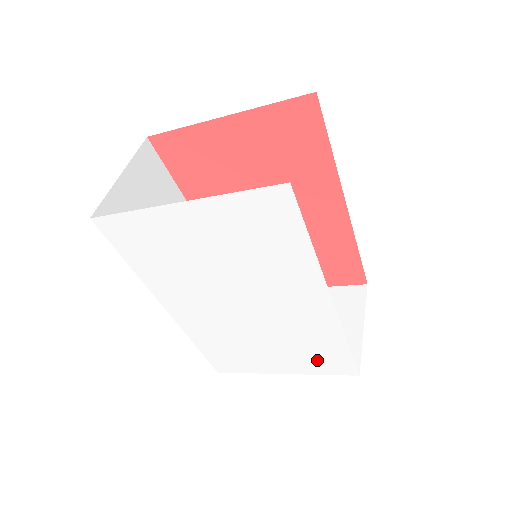
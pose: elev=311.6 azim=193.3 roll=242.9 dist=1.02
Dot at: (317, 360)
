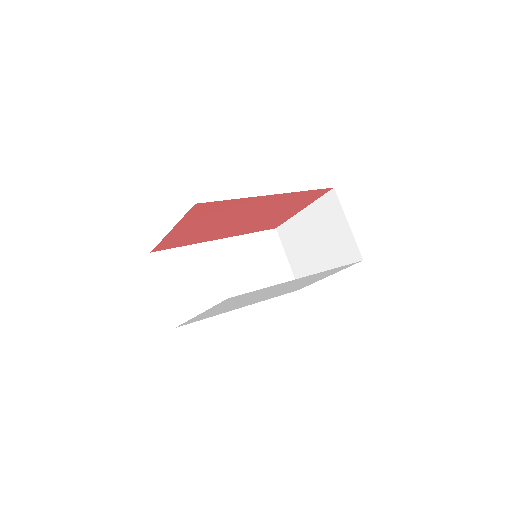
Dot at: (334, 271)
